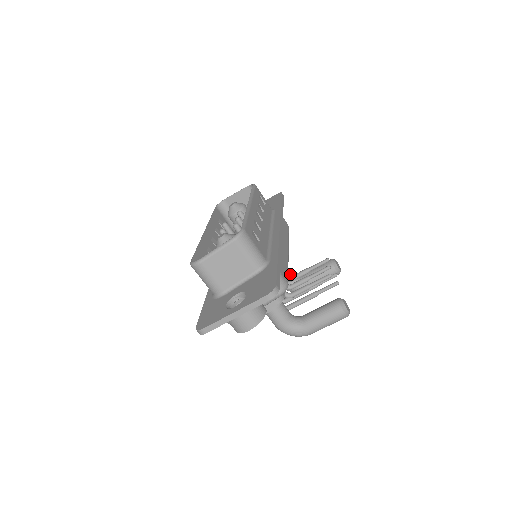
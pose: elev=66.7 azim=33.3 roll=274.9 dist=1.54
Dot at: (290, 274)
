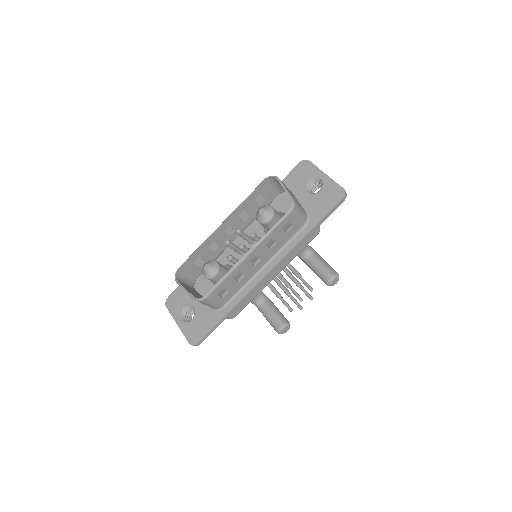
Dot at: (302, 252)
